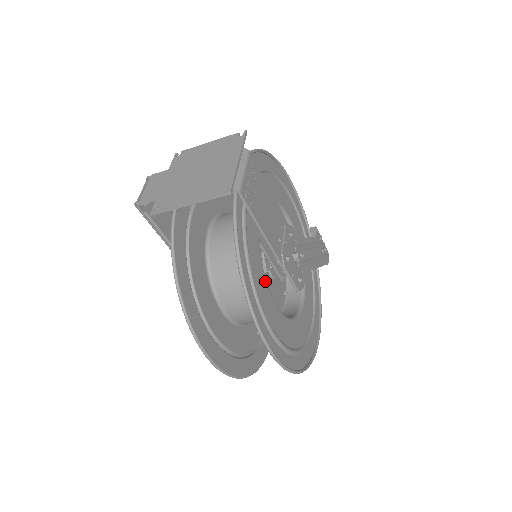
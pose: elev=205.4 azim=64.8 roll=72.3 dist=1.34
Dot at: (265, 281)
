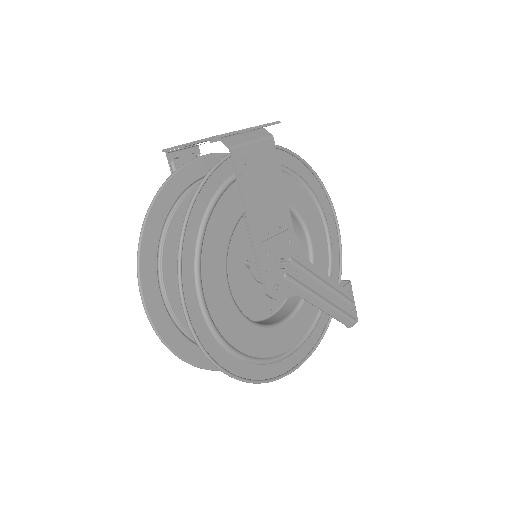
Dot at: (225, 249)
